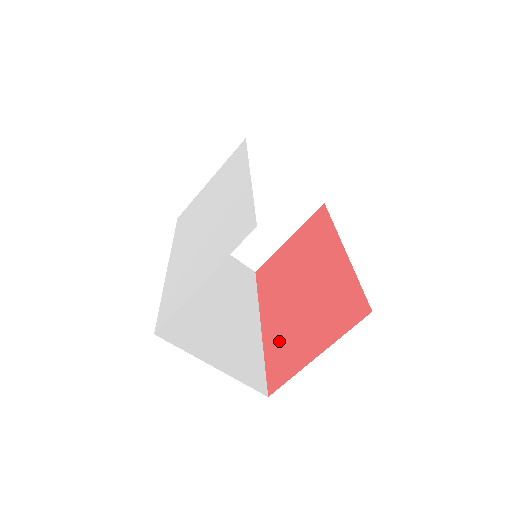
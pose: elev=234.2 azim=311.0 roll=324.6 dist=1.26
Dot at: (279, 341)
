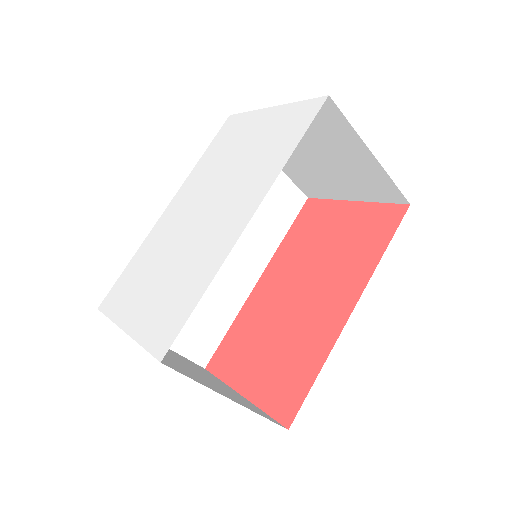
Dot at: (247, 327)
